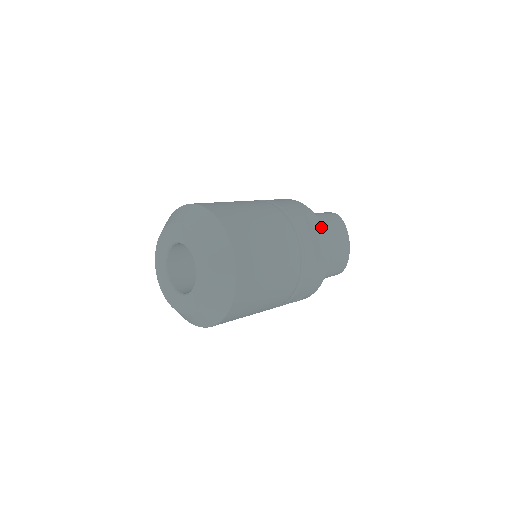
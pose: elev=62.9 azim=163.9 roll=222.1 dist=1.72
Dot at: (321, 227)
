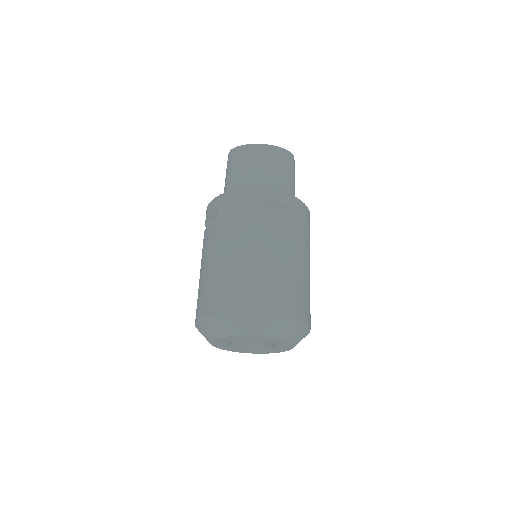
Dot at: occluded
